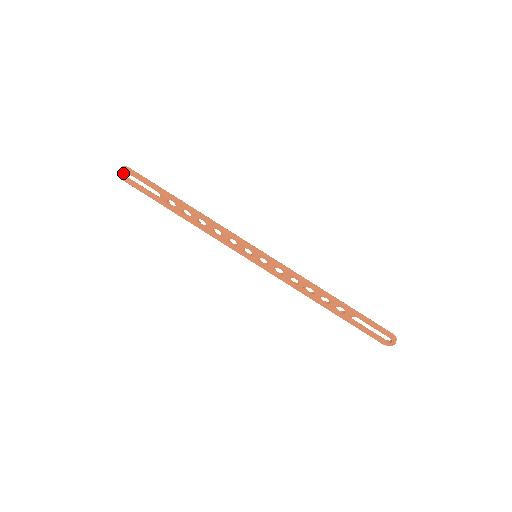
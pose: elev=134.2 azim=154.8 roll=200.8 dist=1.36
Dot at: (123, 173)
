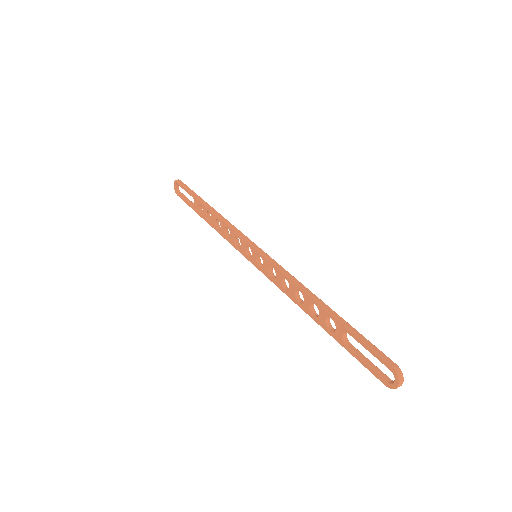
Dot at: (178, 188)
